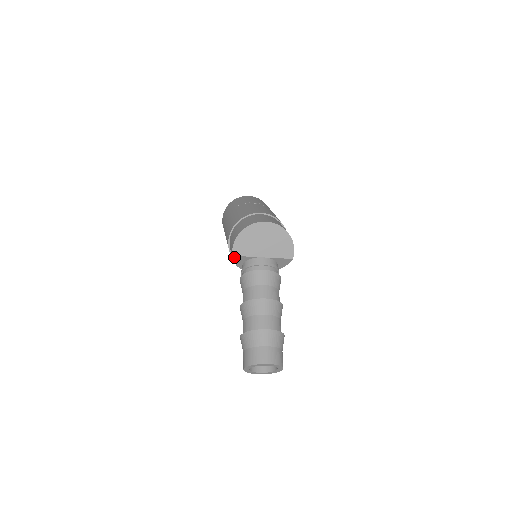
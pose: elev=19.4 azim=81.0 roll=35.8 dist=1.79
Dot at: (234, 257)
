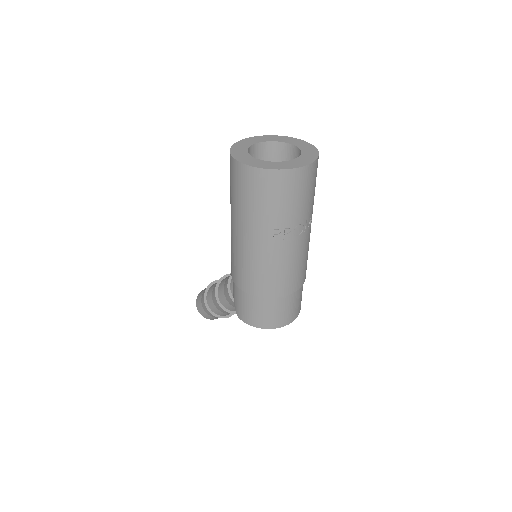
Dot at: occluded
